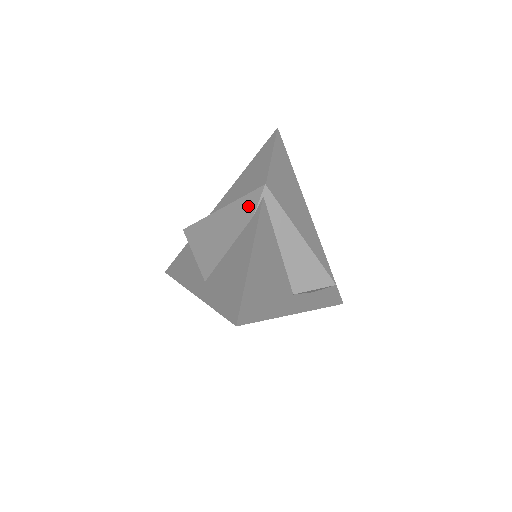
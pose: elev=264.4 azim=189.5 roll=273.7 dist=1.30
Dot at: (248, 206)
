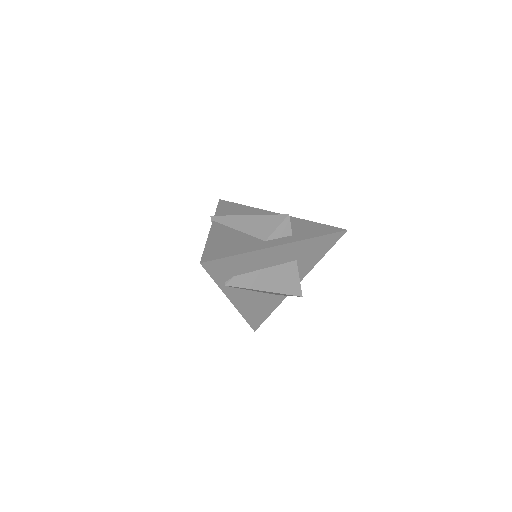
Dot at: occluded
